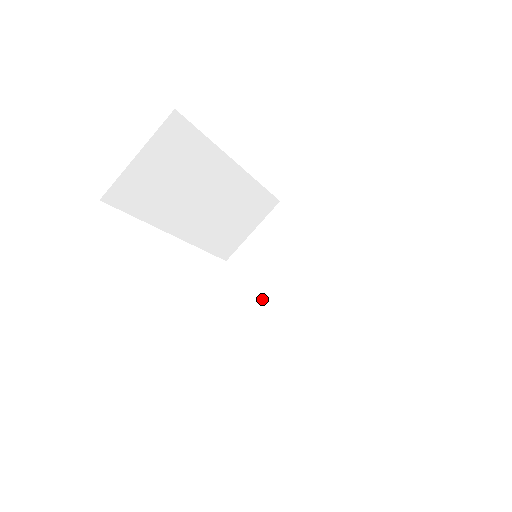
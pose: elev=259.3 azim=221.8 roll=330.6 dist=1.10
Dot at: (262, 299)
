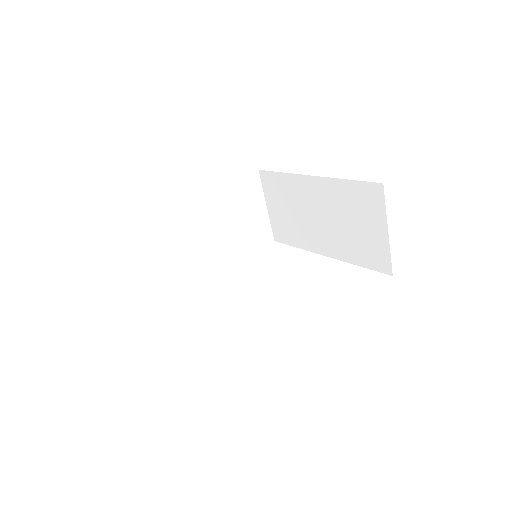
Dot at: (314, 250)
